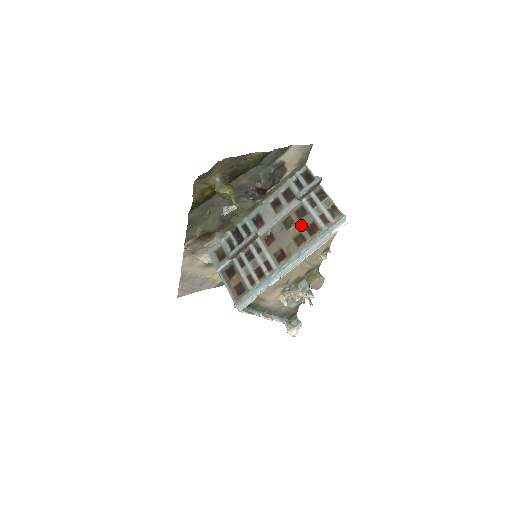
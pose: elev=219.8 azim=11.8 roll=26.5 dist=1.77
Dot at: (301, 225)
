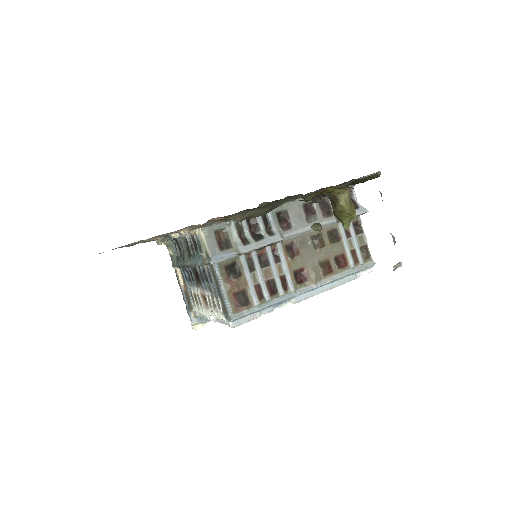
Dot at: (331, 251)
